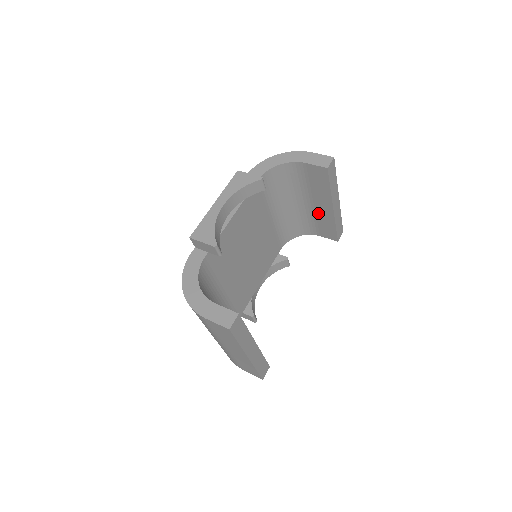
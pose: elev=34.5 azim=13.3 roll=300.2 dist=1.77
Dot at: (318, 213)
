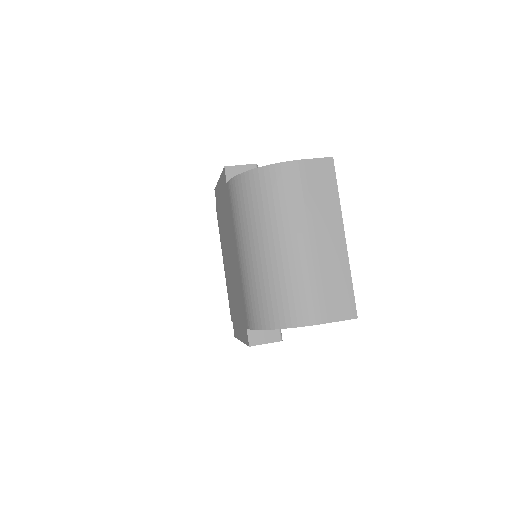
Dot at: occluded
